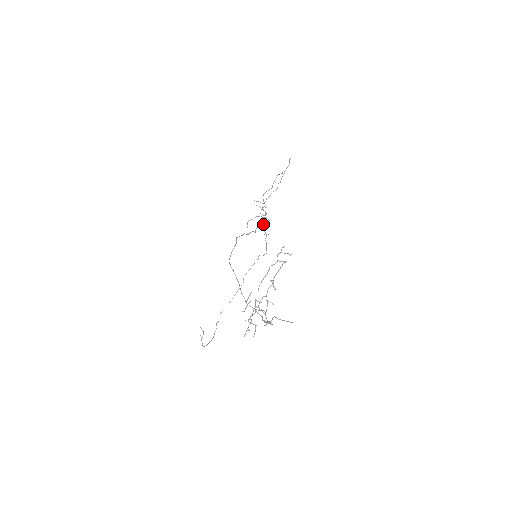
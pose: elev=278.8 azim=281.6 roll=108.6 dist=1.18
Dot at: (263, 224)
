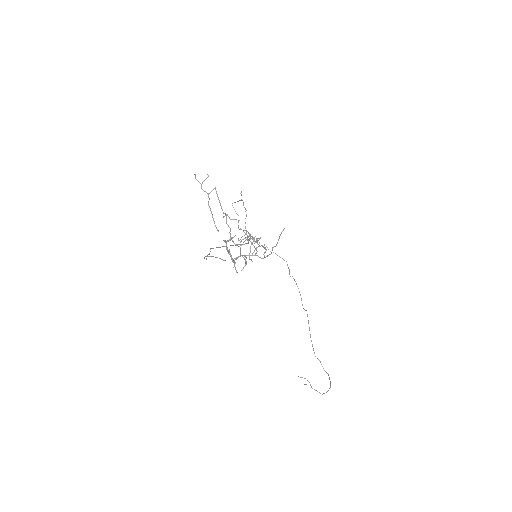
Dot at: (248, 237)
